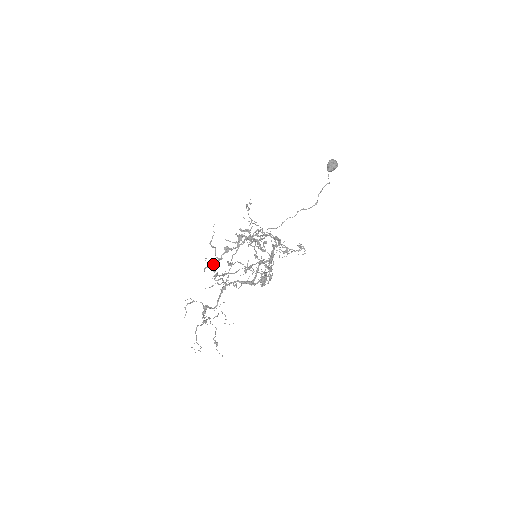
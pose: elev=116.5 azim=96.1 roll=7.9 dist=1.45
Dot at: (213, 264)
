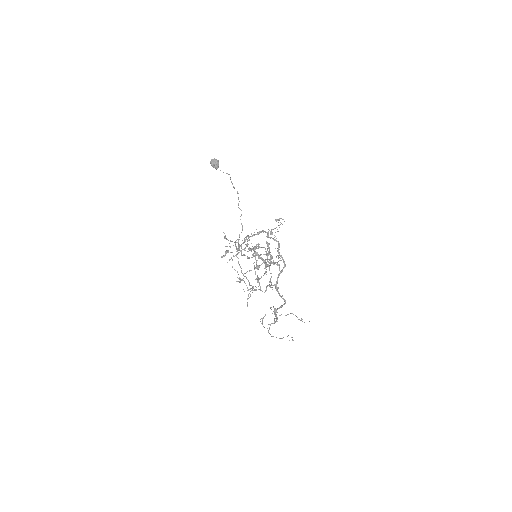
Dot at: (259, 285)
